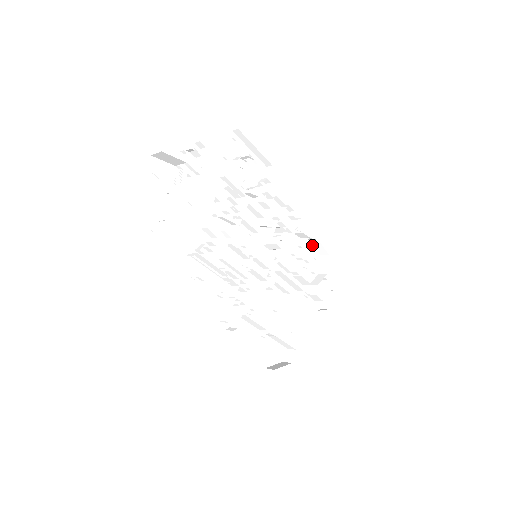
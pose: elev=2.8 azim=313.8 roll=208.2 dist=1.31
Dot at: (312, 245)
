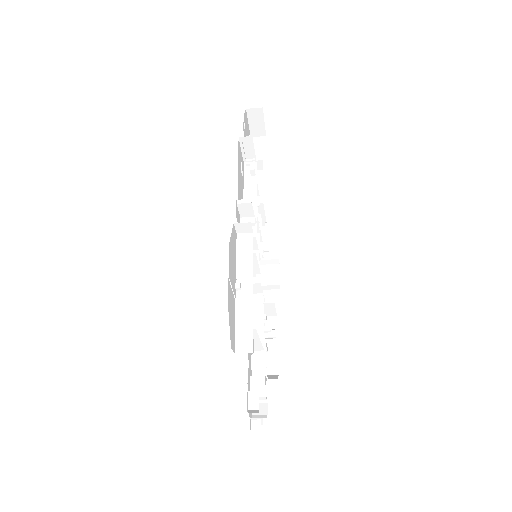
Dot at: occluded
